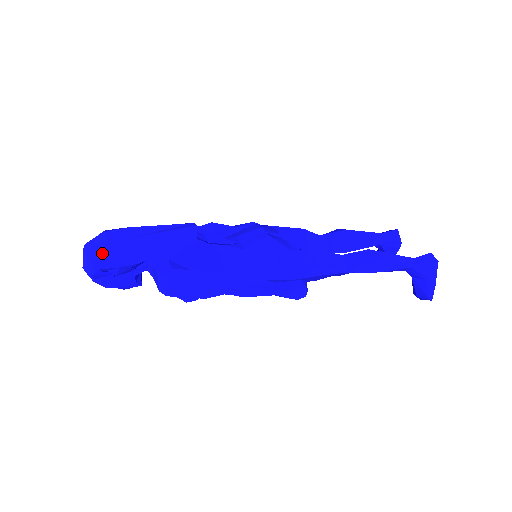
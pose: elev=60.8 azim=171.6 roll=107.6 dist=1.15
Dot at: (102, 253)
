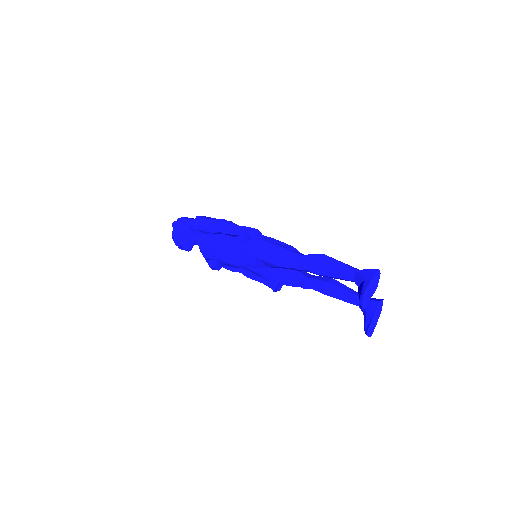
Dot at: (184, 217)
